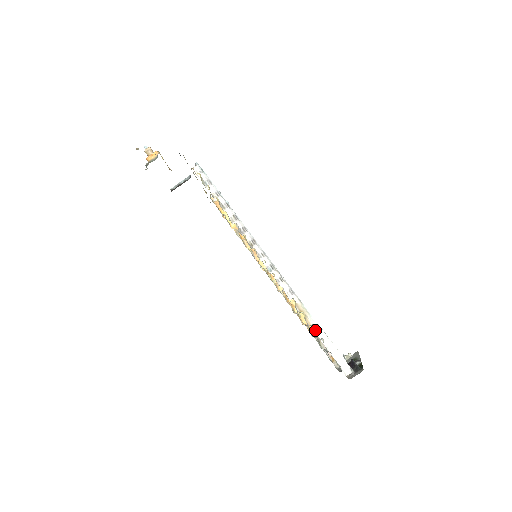
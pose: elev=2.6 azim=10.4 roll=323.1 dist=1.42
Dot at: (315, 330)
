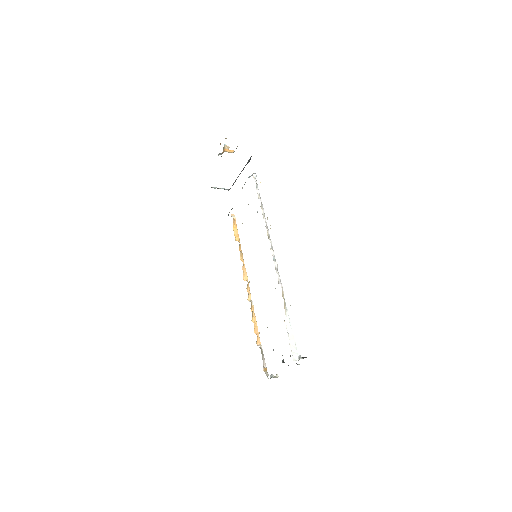
Dot at: (285, 316)
